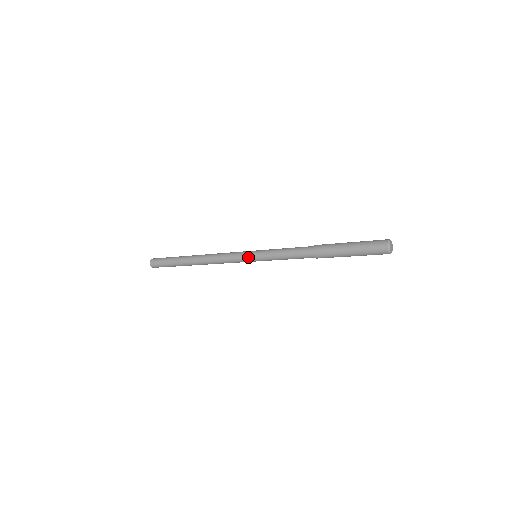
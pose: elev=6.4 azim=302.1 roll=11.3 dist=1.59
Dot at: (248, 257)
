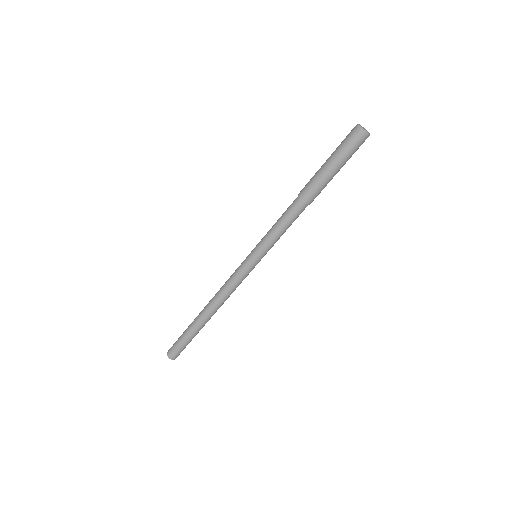
Dot at: (248, 256)
